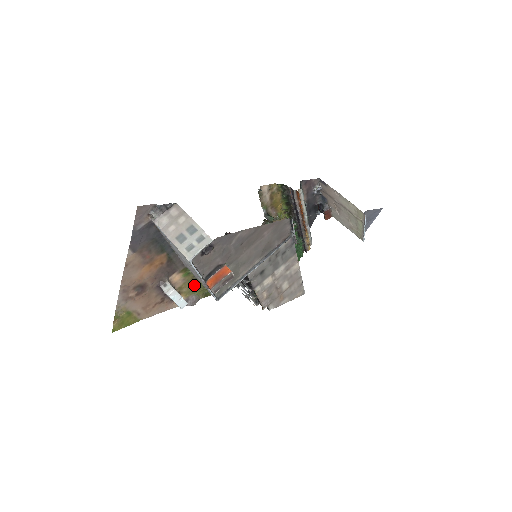
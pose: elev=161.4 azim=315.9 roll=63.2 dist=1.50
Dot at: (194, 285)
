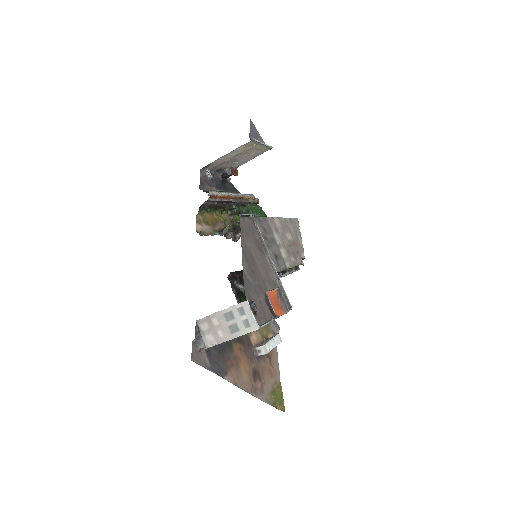
Dot at: occluded
